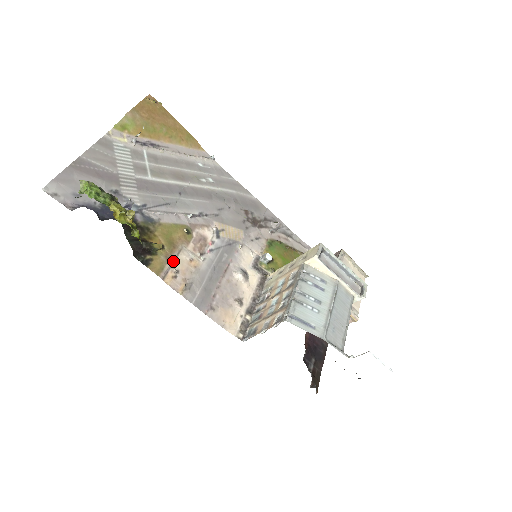
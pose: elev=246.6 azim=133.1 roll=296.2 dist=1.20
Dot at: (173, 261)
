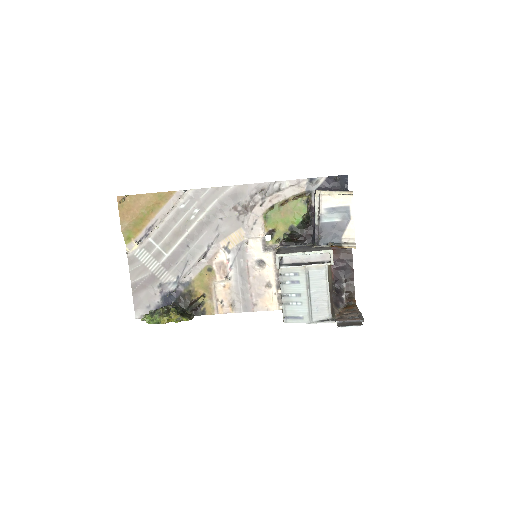
Dot at: (215, 298)
